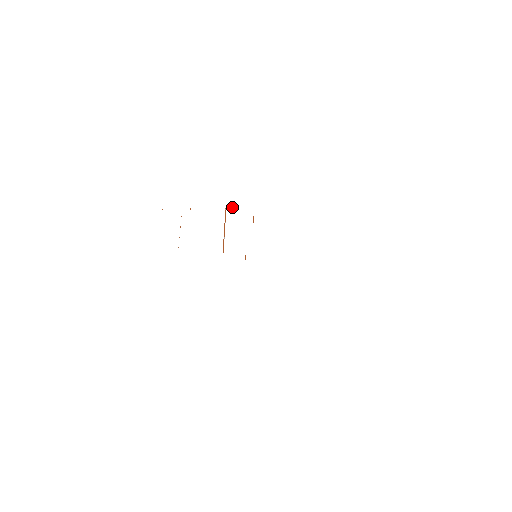
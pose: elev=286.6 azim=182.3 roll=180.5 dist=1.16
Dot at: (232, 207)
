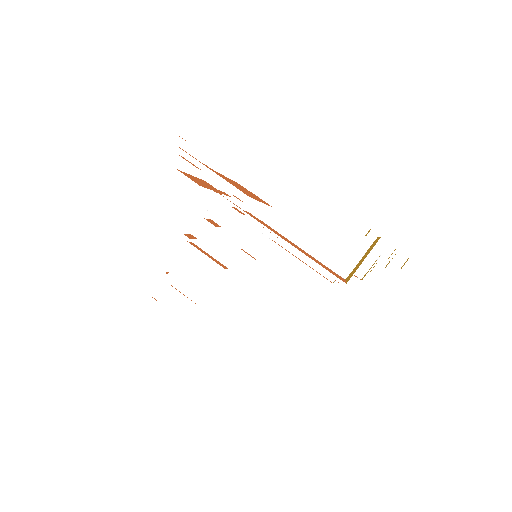
Dot at: (190, 236)
